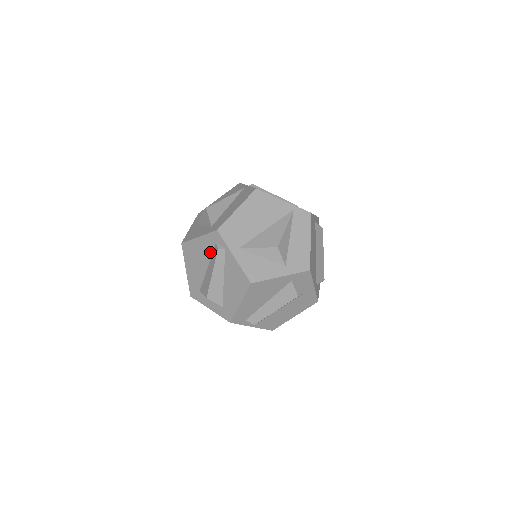
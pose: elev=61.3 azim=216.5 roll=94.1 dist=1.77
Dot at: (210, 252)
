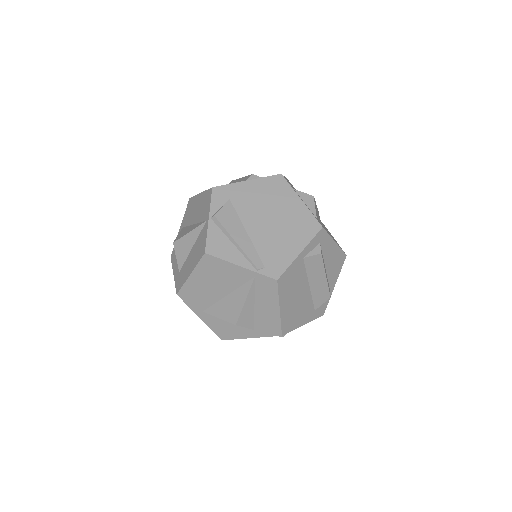
Dot at: occluded
